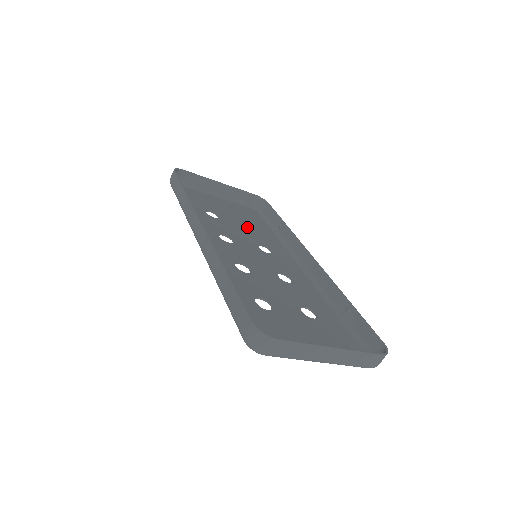
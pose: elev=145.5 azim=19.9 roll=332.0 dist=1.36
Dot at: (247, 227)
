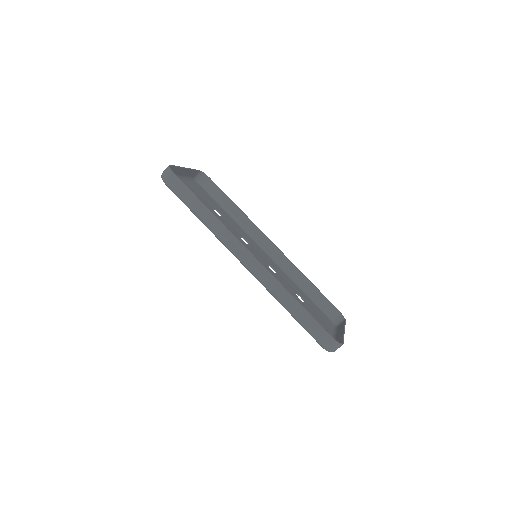
Dot at: (221, 217)
